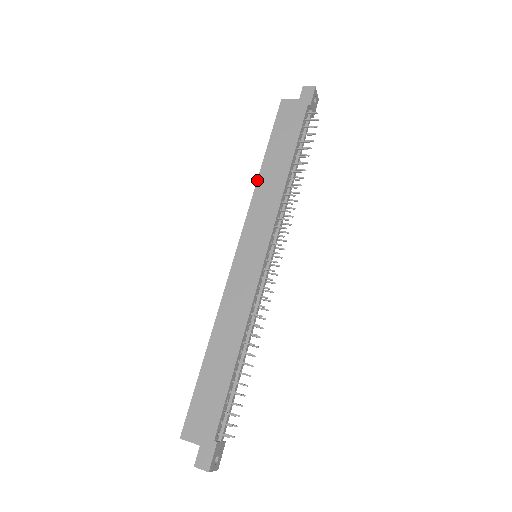
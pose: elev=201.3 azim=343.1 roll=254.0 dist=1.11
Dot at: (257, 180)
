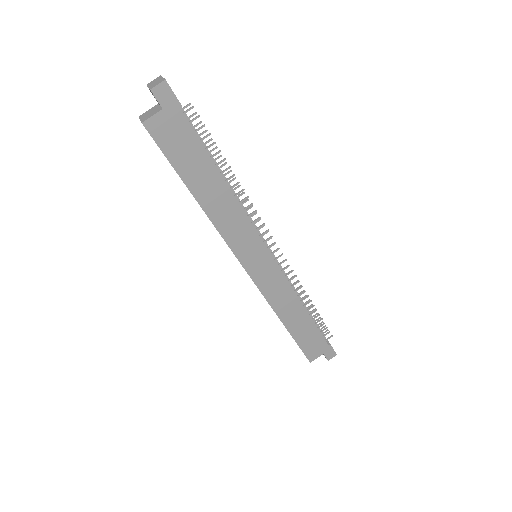
Dot at: (207, 216)
